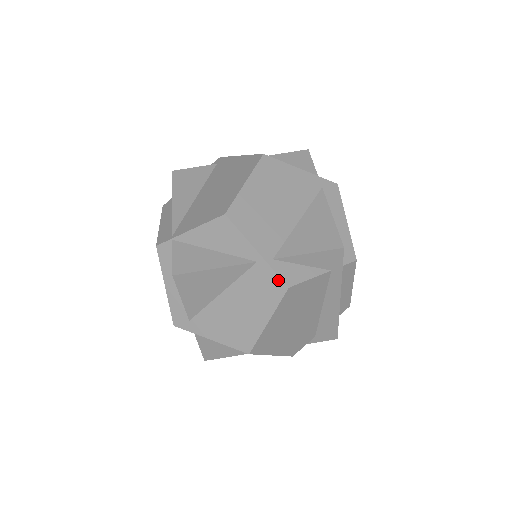
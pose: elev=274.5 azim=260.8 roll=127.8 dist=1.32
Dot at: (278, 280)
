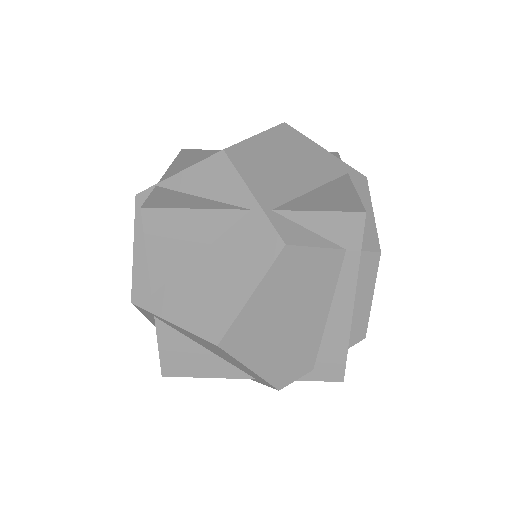
Dot at: (273, 234)
